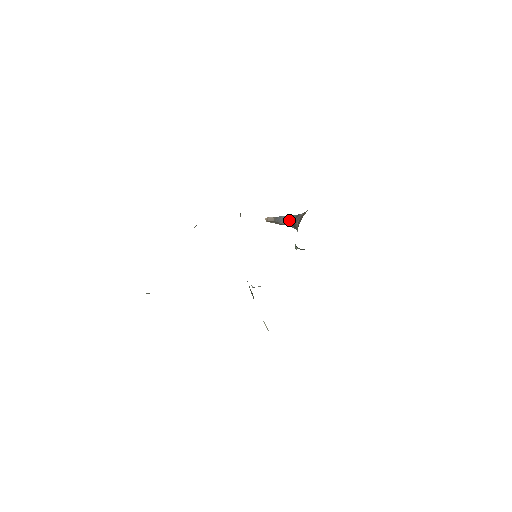
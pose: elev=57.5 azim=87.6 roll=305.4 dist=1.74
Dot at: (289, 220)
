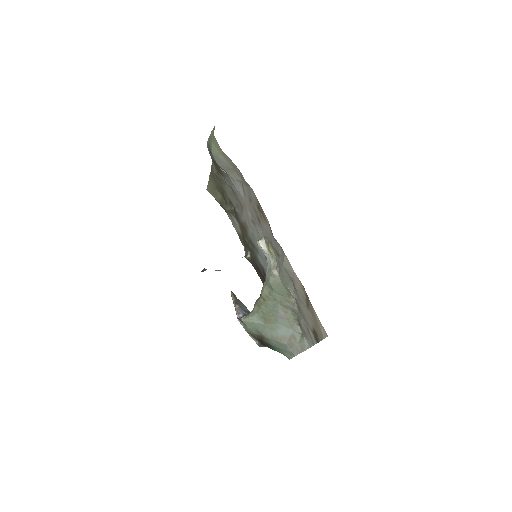
Dot at: (246, 311)
